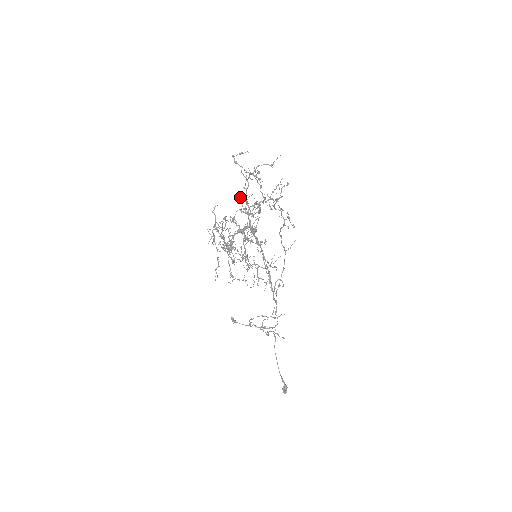
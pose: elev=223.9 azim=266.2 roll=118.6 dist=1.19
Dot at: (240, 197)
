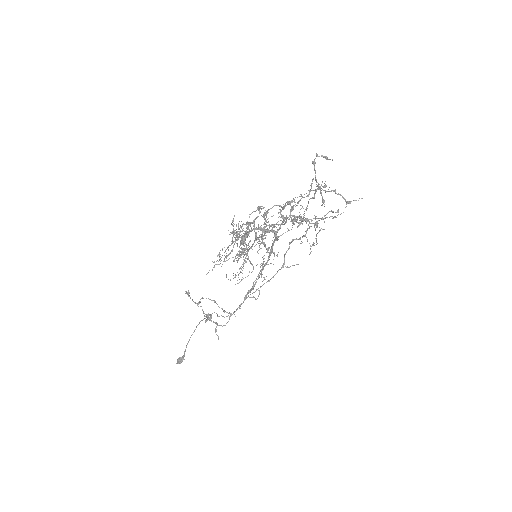
Dot at: (291, 201)
